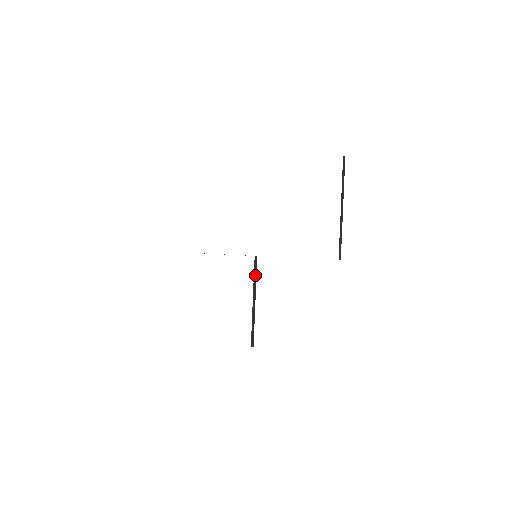
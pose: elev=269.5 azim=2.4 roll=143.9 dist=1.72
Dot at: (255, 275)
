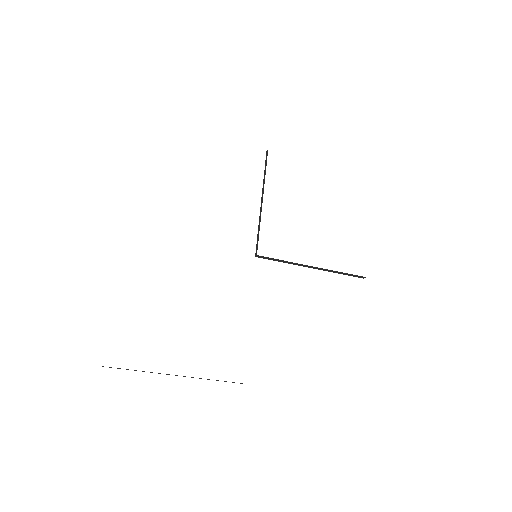
Dot at: occluded
